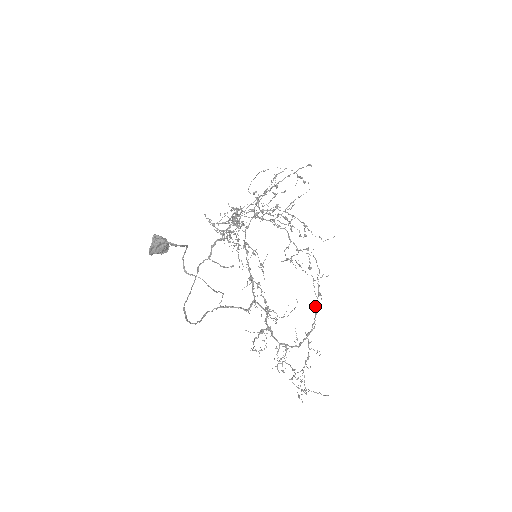
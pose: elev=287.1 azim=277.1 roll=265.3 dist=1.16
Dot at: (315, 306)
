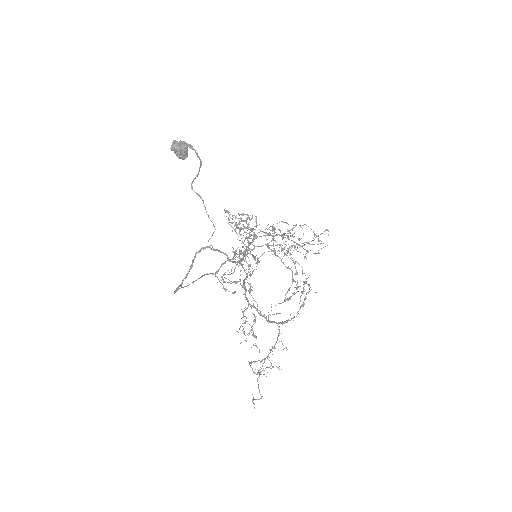
Dot at: occluded
